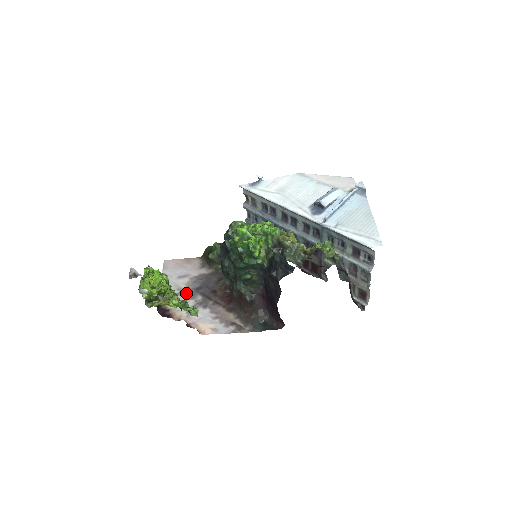
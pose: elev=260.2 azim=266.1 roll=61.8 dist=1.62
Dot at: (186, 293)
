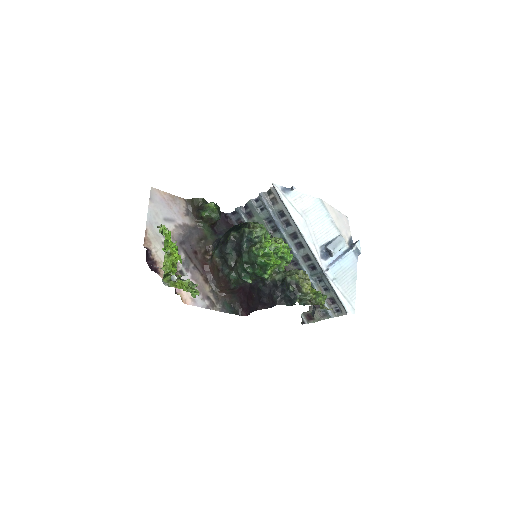
Dot at: occluded
